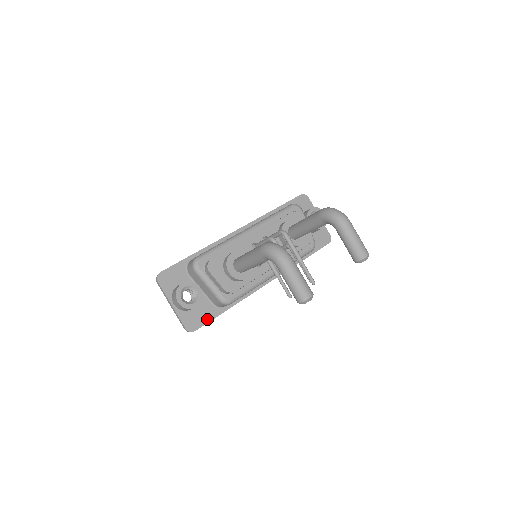
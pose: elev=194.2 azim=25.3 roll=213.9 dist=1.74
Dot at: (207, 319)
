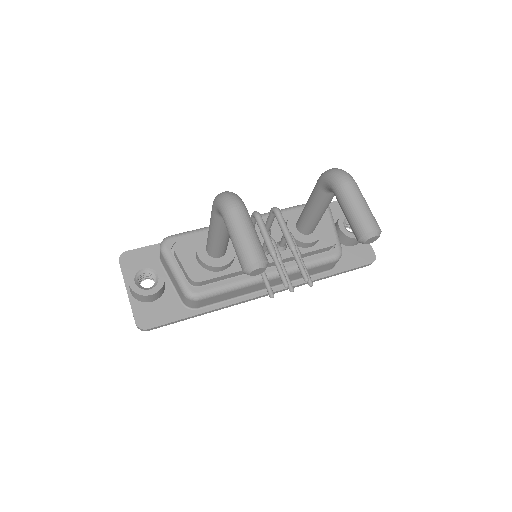
Dot at: (168, 319)
